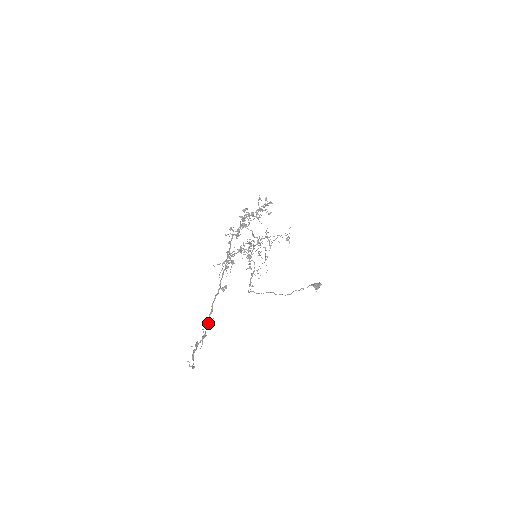
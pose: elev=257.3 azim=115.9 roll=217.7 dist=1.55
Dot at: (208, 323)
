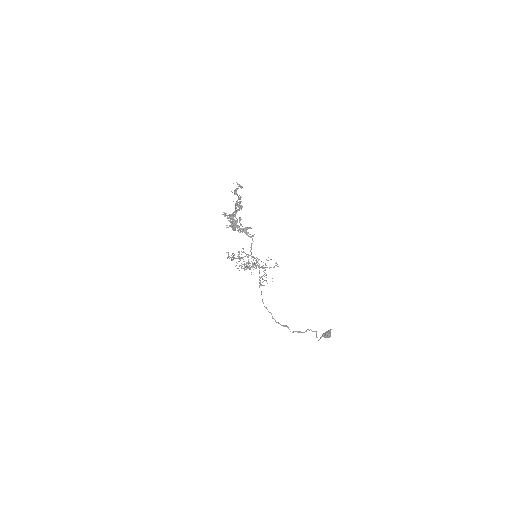
Dot at: (238, 209)
